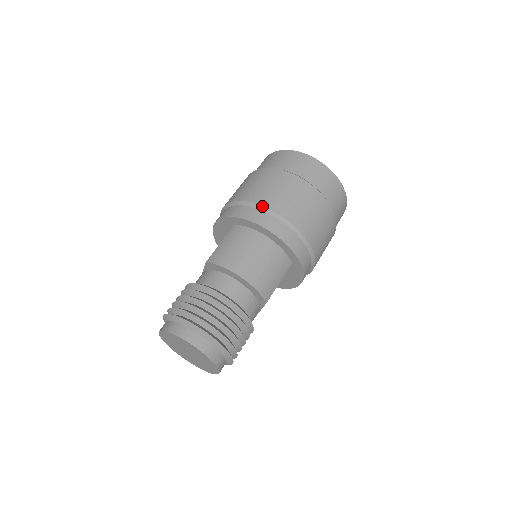
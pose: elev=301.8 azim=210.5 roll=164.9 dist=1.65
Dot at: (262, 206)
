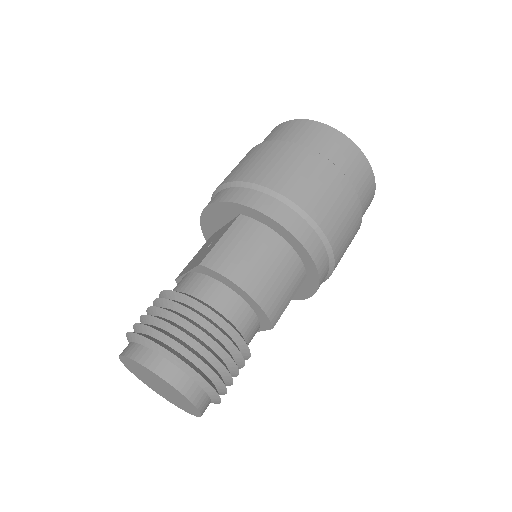
Dot at: (286, 197)
